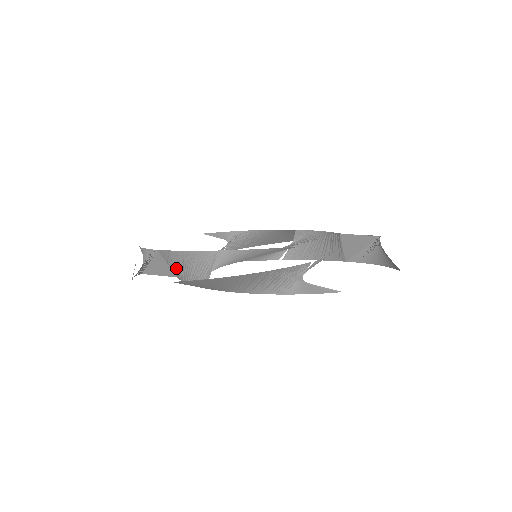
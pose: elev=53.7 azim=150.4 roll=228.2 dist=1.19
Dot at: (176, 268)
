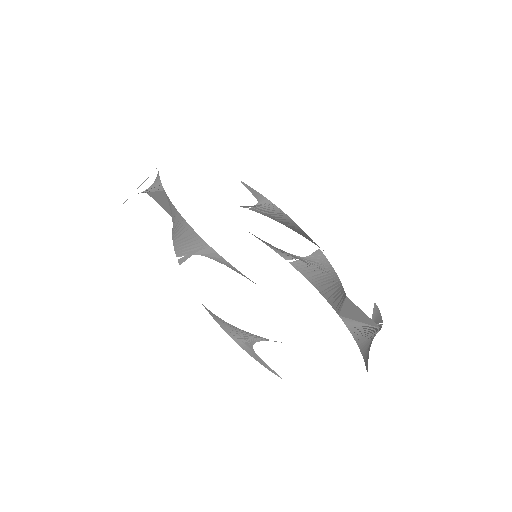
Dot at: (172, 218)
